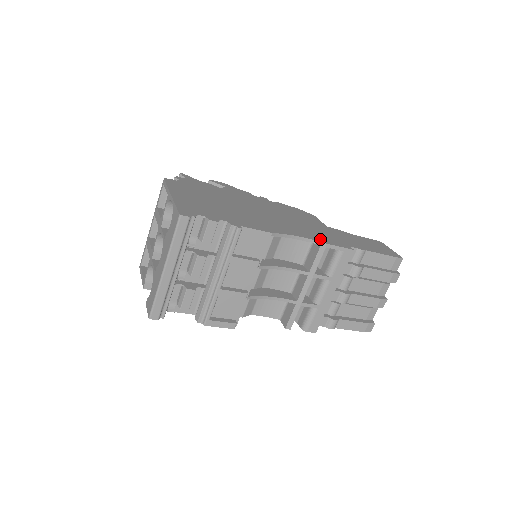
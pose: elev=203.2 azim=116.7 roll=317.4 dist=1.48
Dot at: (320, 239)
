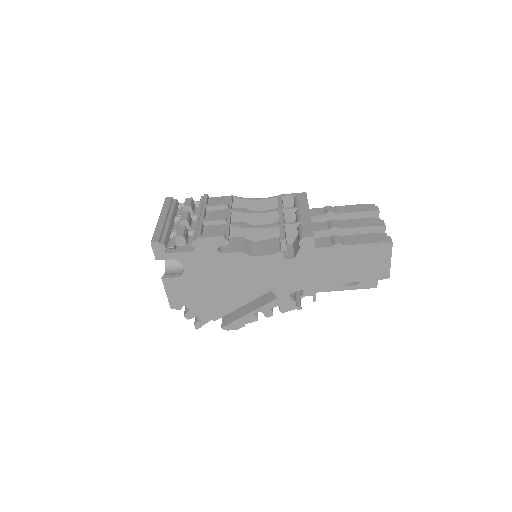
Dot at: occluded
